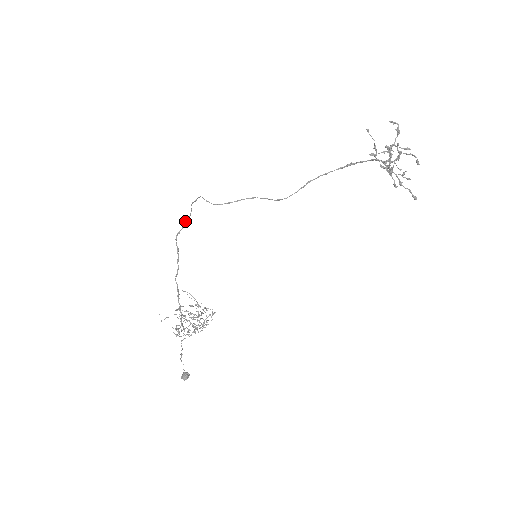
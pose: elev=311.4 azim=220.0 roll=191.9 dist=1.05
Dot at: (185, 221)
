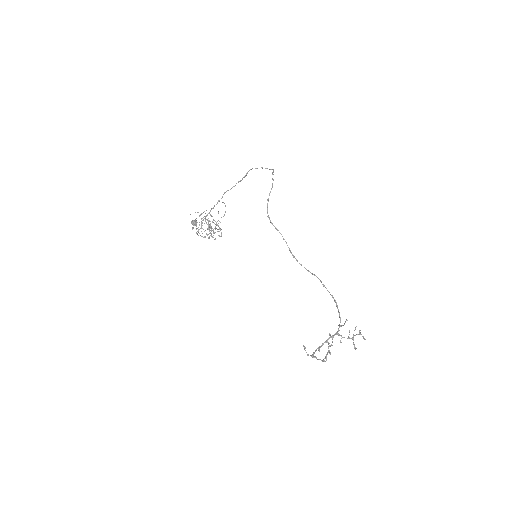
Dot at: (265, 168)
